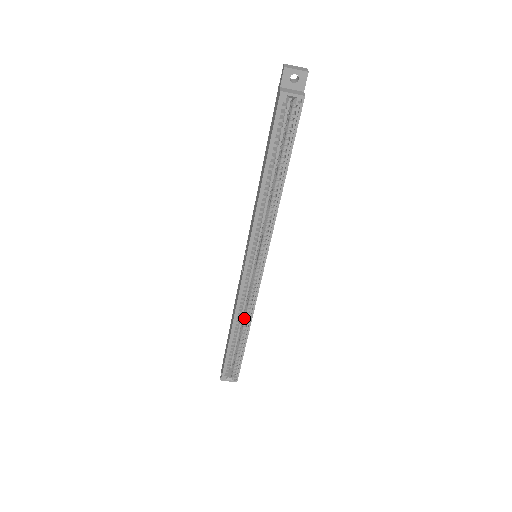
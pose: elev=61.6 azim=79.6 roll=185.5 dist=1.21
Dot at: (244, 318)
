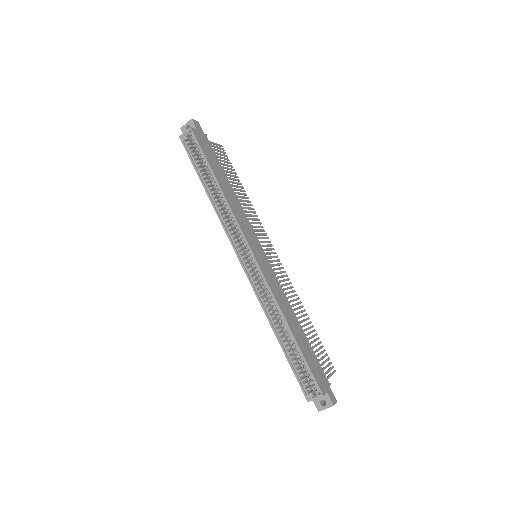
Dot at: (277, 313)
